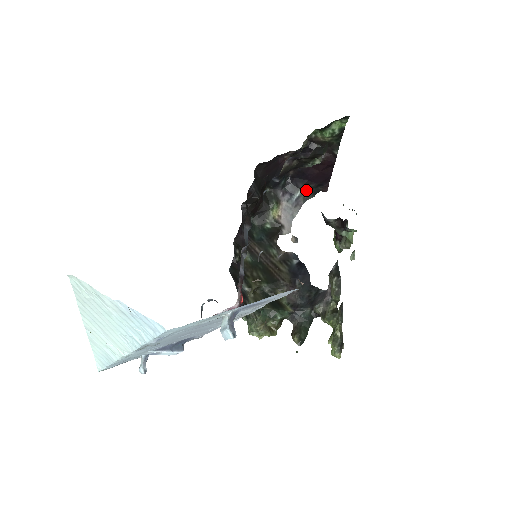
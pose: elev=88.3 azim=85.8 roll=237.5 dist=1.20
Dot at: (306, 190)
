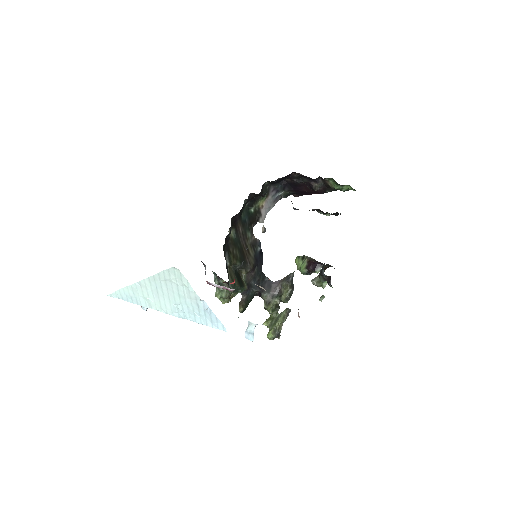
Dot at: (287, 193)
